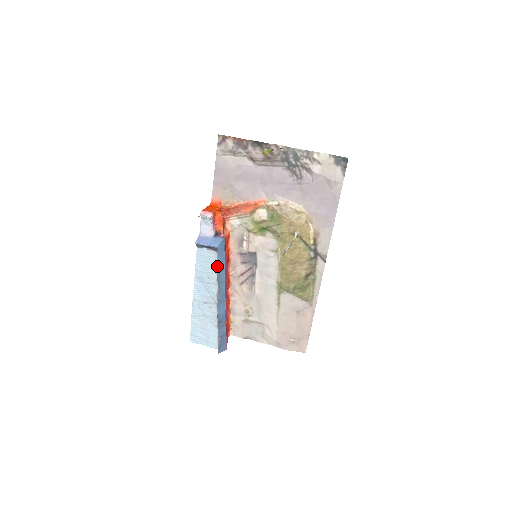
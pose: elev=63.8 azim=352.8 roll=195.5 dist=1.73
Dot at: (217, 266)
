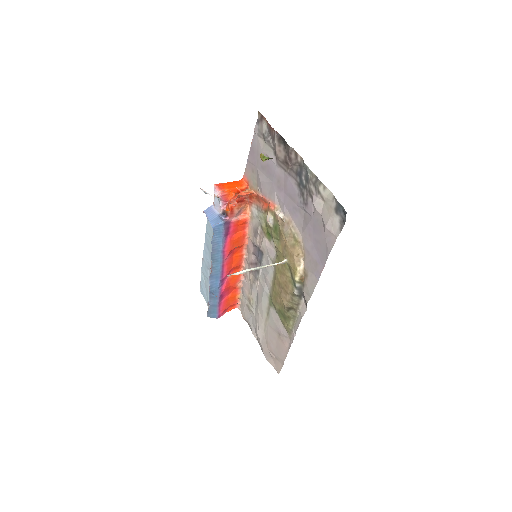
Dot at: (212, 244)
